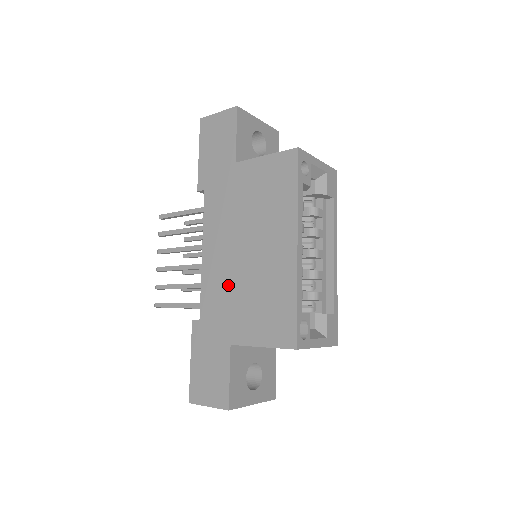
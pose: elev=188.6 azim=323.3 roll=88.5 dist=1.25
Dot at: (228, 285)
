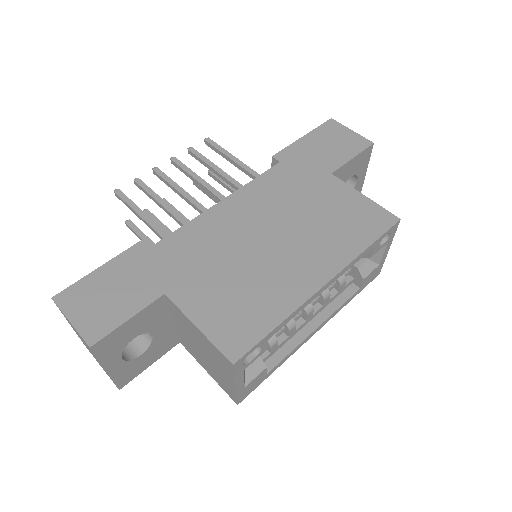
Dot at: (221, 246)
